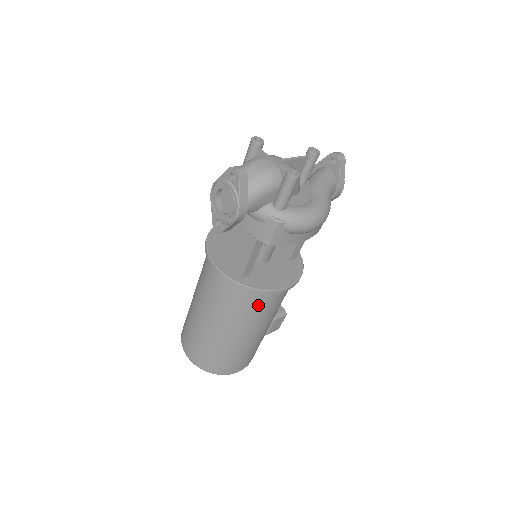
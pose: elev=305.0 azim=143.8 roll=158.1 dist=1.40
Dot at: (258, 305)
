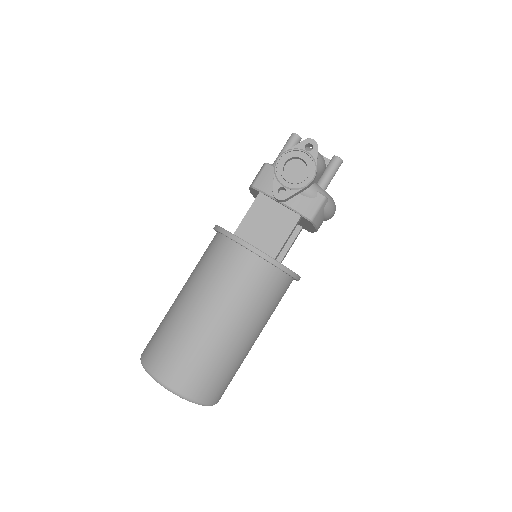
Dot at: (277, 295)
